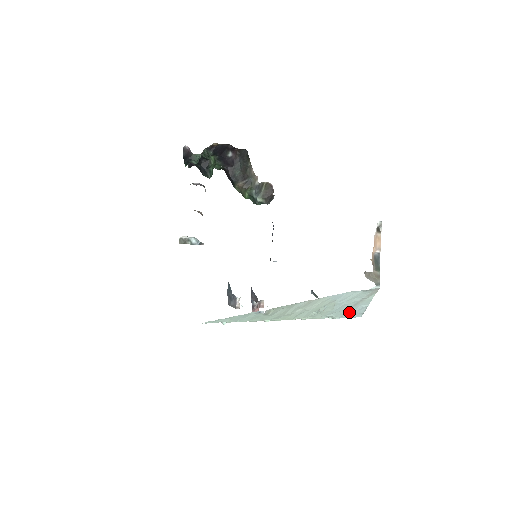
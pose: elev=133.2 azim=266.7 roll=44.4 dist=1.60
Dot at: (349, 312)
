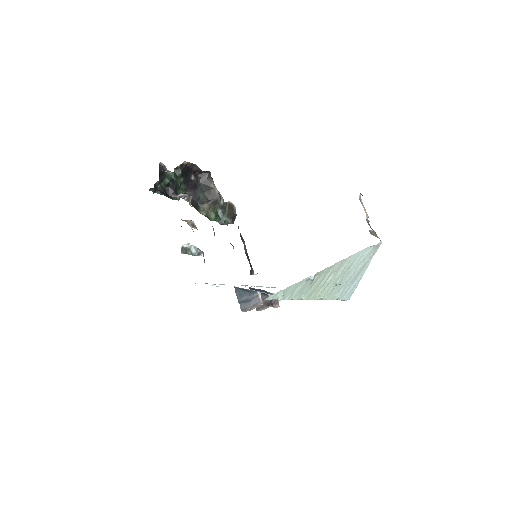
Dot at: (348, 289)
